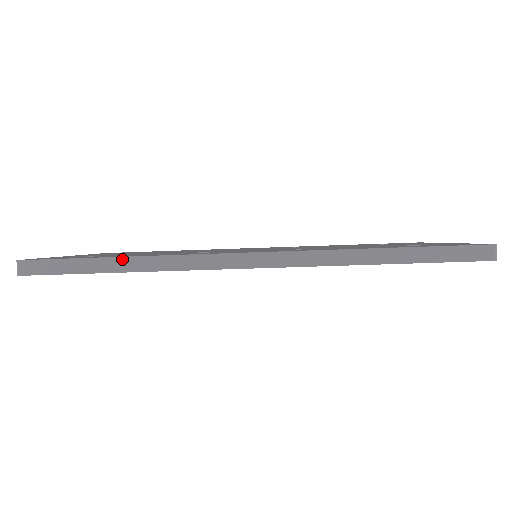
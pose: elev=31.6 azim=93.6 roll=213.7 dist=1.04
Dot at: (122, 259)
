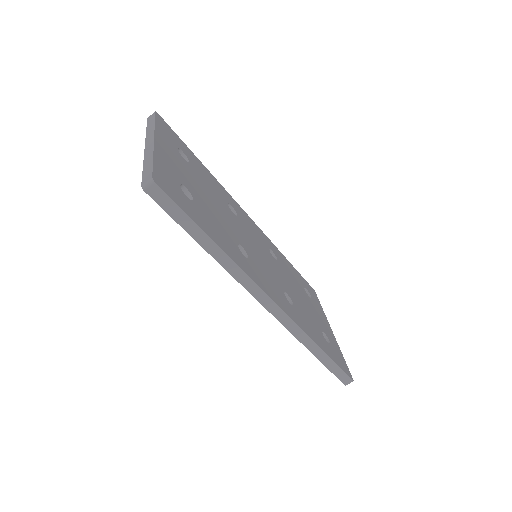
Dot at: (216, 246)
